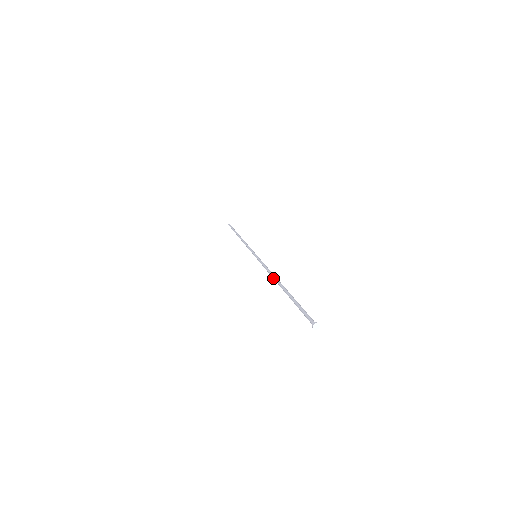
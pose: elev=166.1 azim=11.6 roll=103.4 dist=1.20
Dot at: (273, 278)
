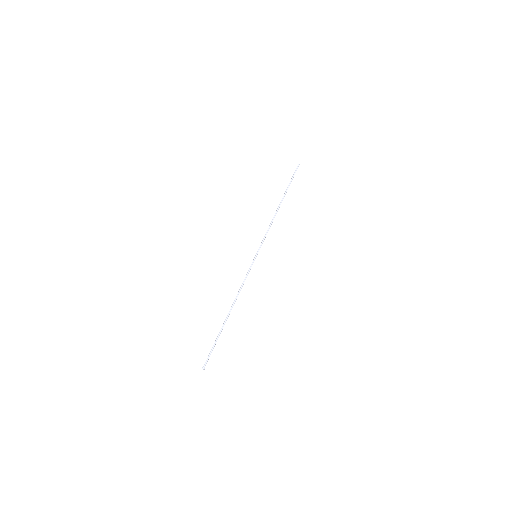
Dot at: (234, 300)
